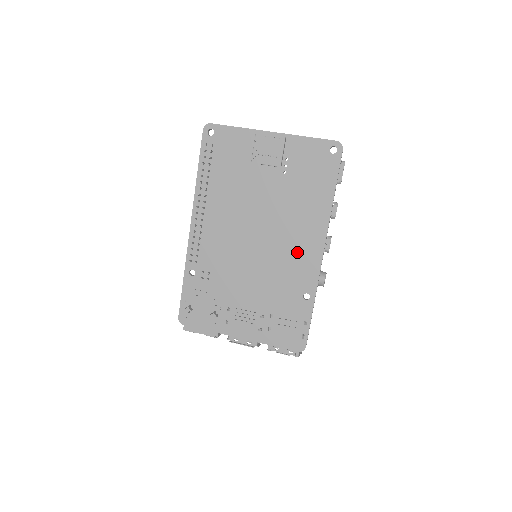
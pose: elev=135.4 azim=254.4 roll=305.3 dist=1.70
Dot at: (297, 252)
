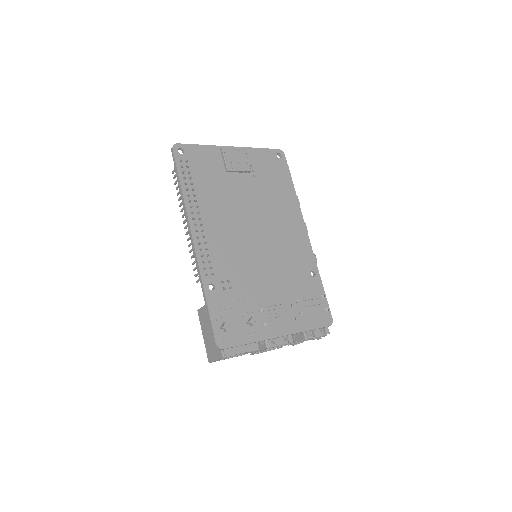
Dot at: (290, 238)
